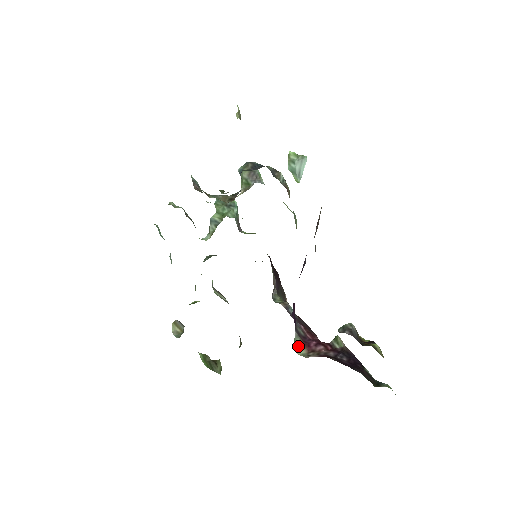
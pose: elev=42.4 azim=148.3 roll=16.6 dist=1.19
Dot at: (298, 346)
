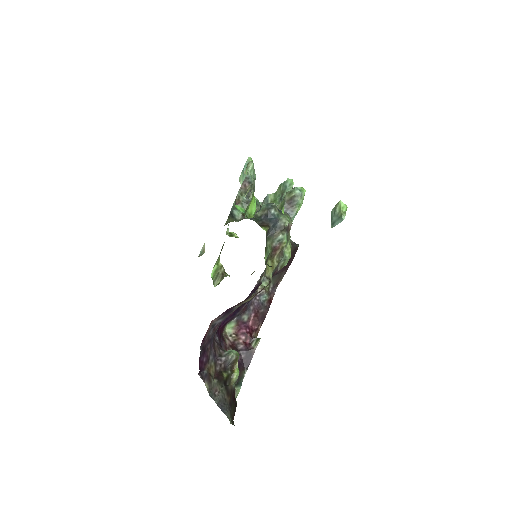
Dot at: (231, 326)
